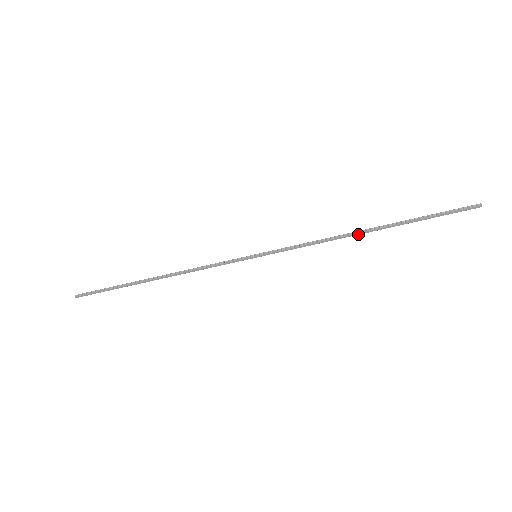
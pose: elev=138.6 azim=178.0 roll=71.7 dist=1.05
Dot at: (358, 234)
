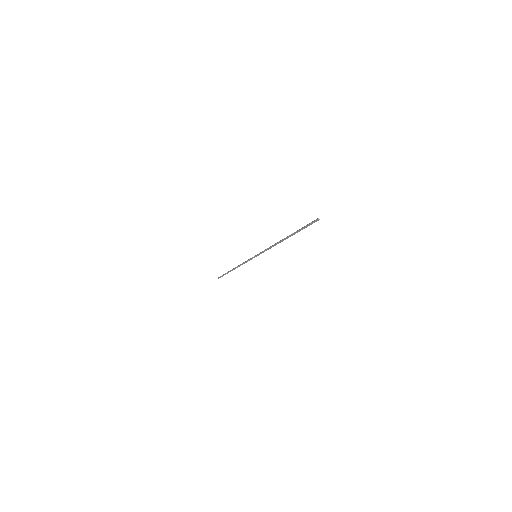
Dot at: (282, 241)
